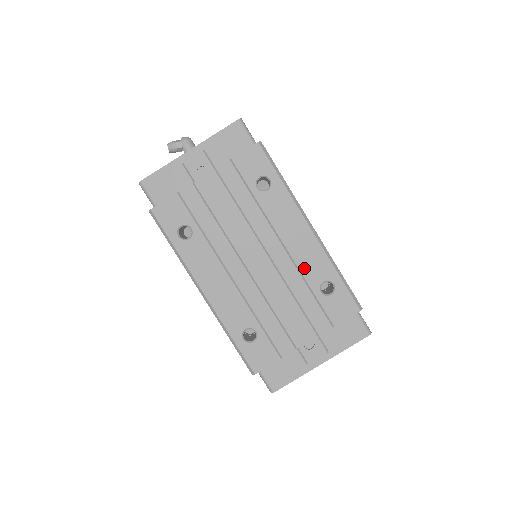
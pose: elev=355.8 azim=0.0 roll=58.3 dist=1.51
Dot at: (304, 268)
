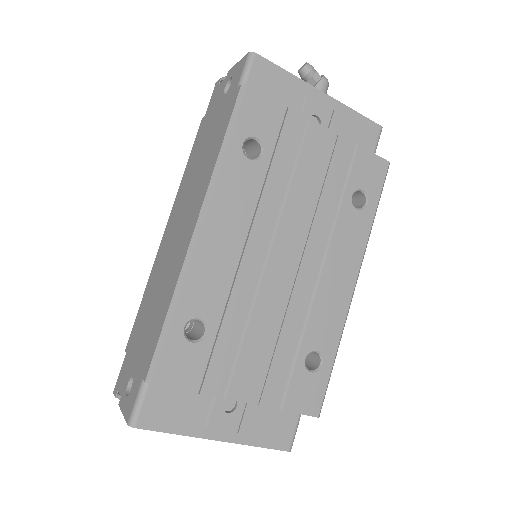
Dot at: (315, 318)
